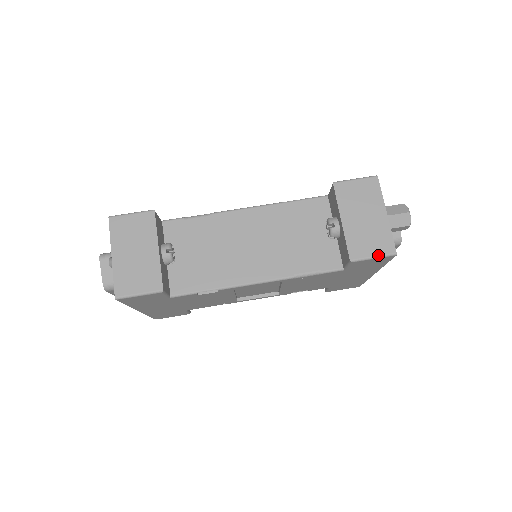
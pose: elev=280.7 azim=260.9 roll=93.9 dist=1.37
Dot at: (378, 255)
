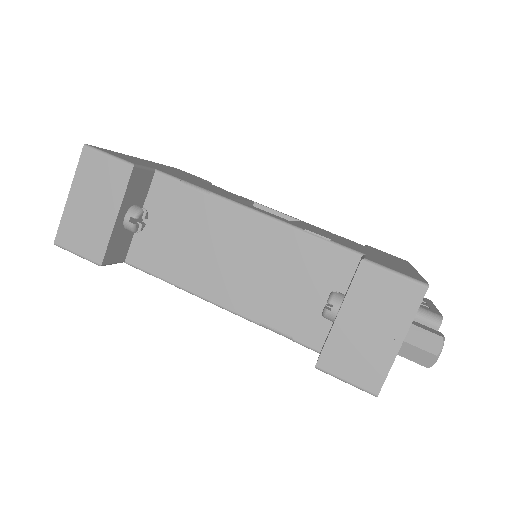
Dot at: (353, 383)
